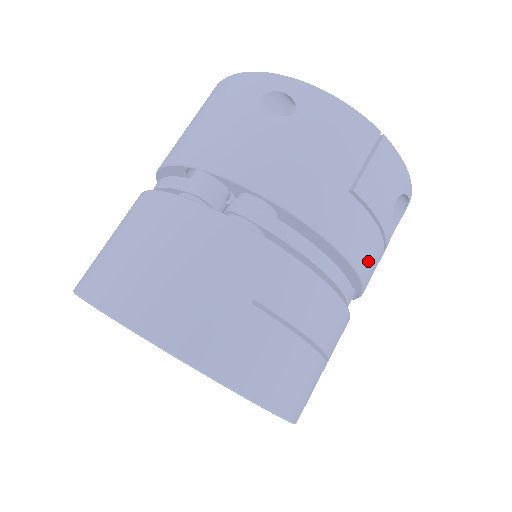
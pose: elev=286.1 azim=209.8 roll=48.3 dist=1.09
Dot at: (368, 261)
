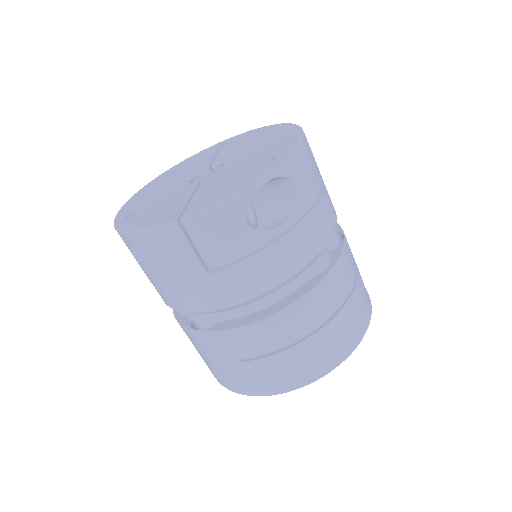
Dot at: (278, 270)
